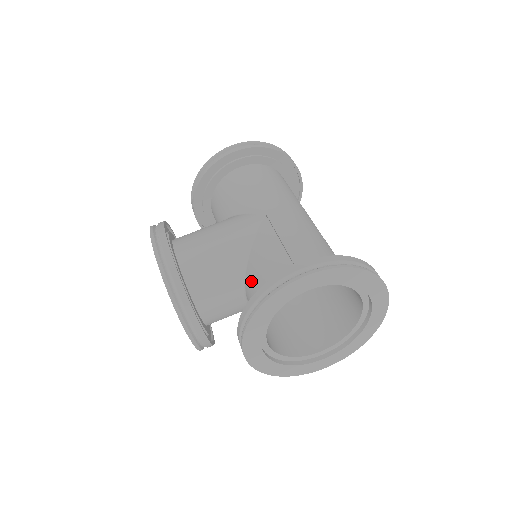
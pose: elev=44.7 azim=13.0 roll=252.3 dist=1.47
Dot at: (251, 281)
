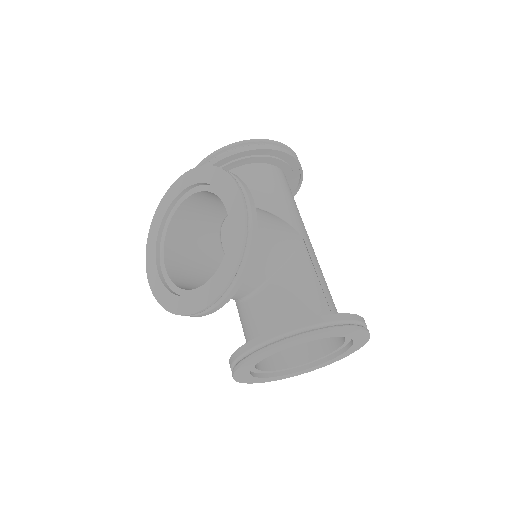
Dot at: (282, 290)
